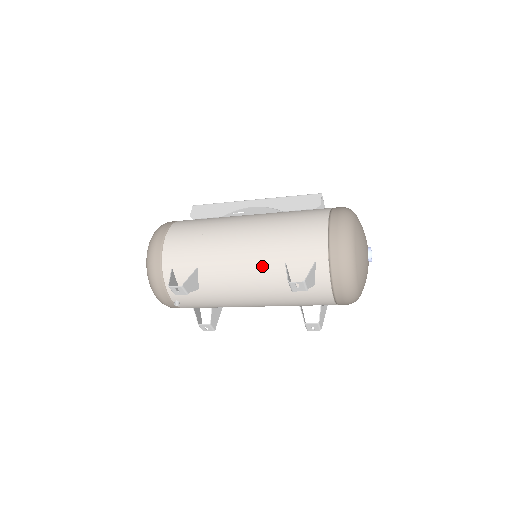
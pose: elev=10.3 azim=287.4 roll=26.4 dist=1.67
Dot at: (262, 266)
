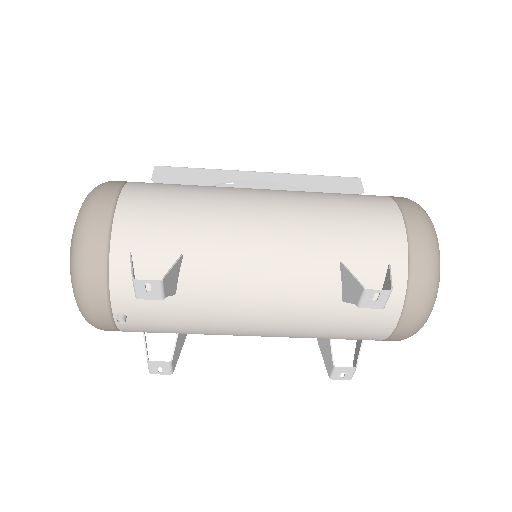
Dot at: (300, 263)
